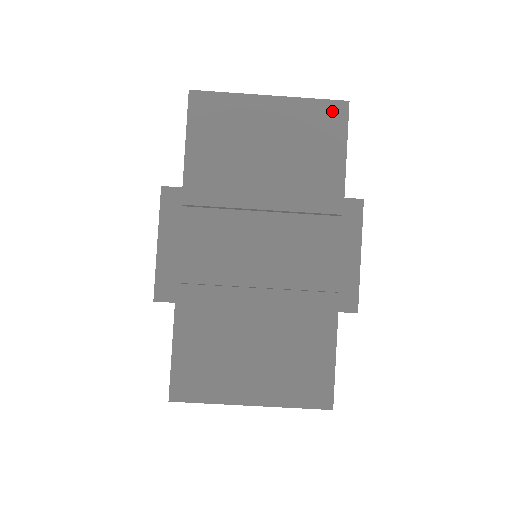
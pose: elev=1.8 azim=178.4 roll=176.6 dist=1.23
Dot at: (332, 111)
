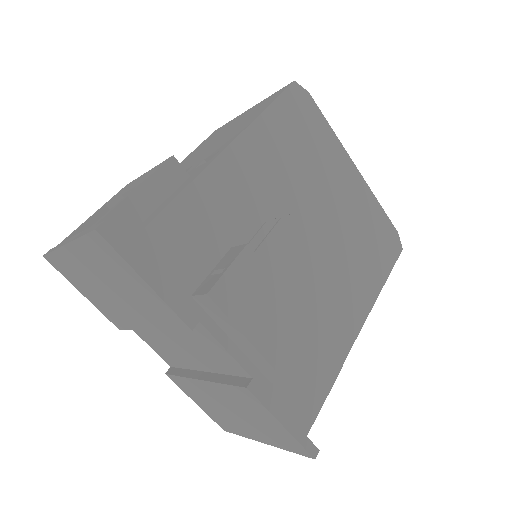
Dot at: (98, 244)
